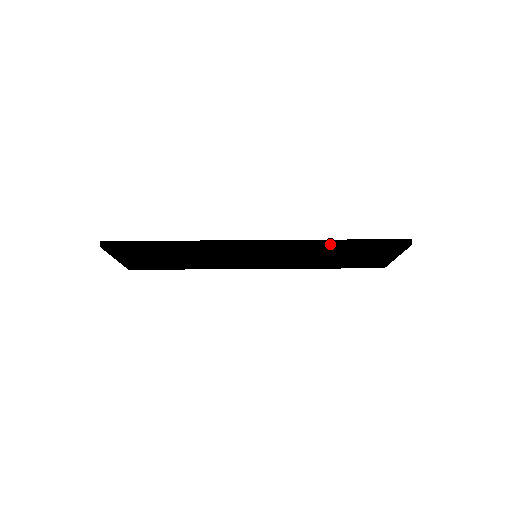
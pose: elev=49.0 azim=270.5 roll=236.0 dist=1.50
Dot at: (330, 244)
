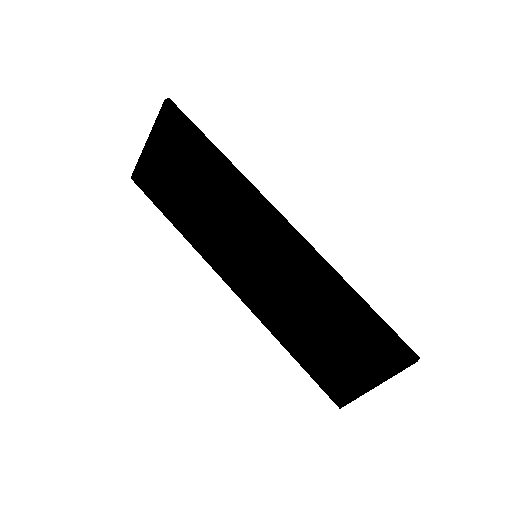
Dot at: (346, 285)
